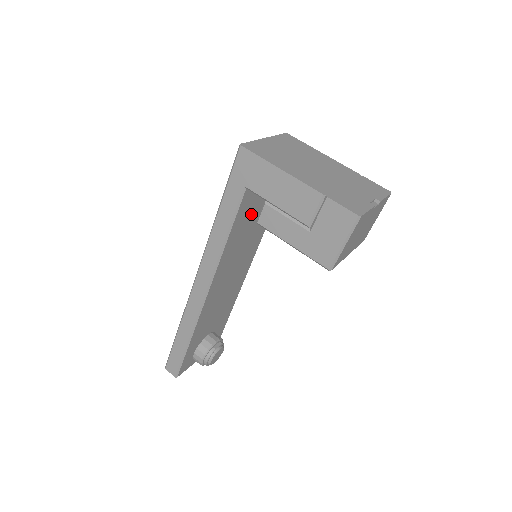
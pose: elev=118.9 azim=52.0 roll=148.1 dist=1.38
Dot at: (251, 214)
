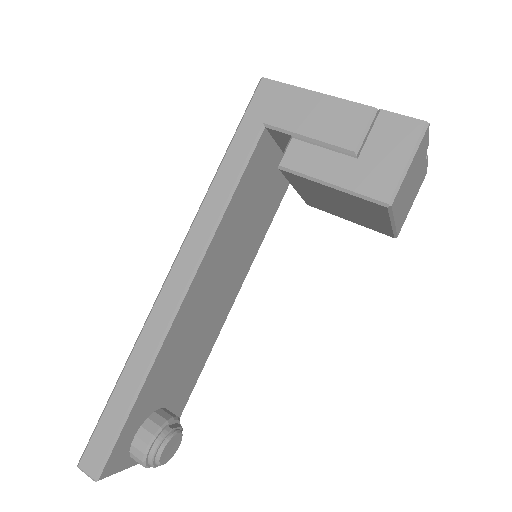
Dot at: (257, 190)
